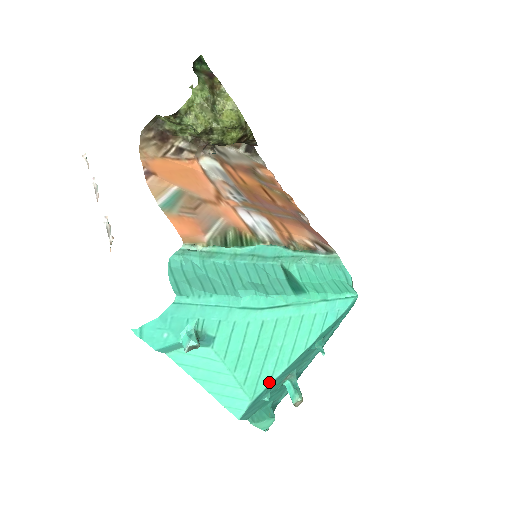
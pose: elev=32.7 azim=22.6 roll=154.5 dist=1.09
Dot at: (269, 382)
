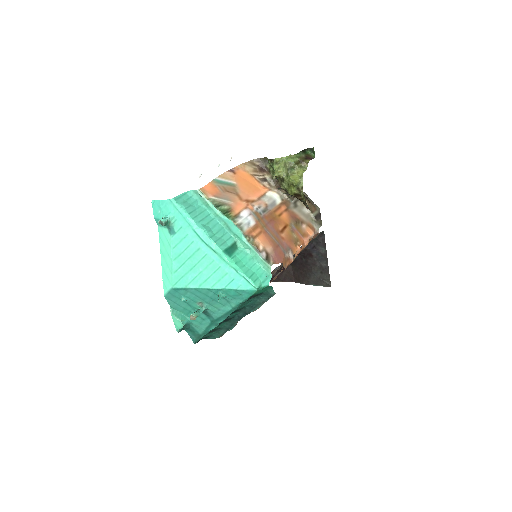
Dot at: (185, 286)
